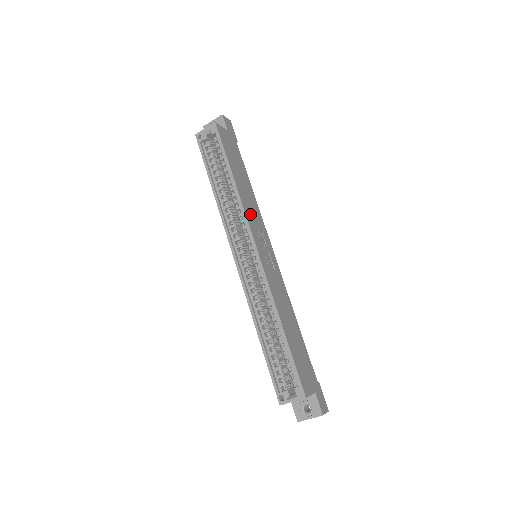
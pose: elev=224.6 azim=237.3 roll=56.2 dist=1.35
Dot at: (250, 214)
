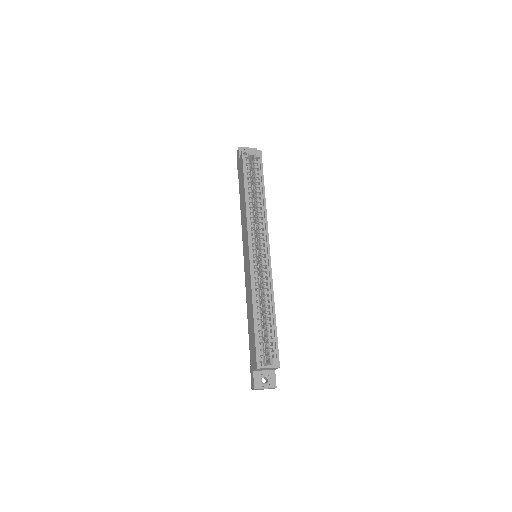
Dot at: occluded
